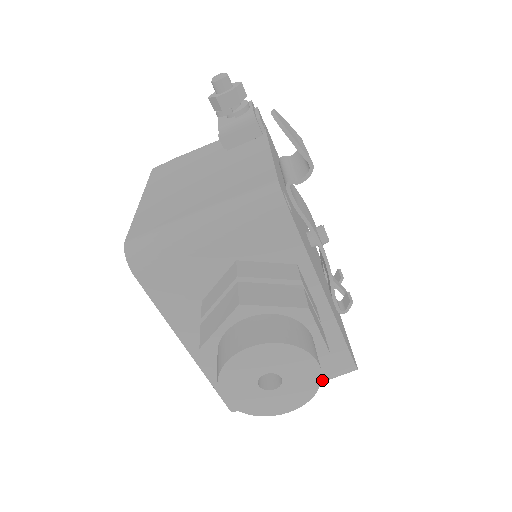
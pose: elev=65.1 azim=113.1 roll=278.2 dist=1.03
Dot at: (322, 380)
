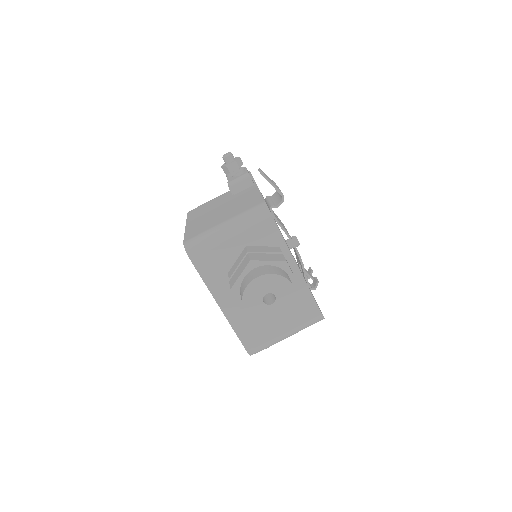
Dot at: (303, 326)
